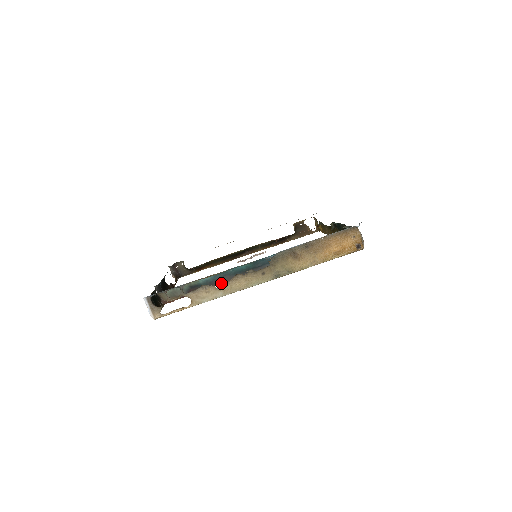
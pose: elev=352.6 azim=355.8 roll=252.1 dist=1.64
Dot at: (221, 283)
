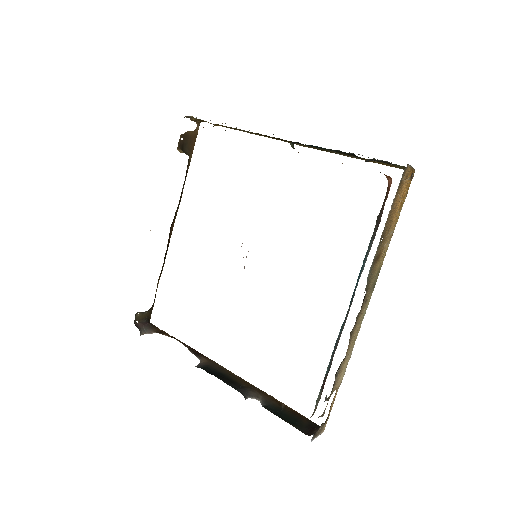
Dot at: (336, 348)
